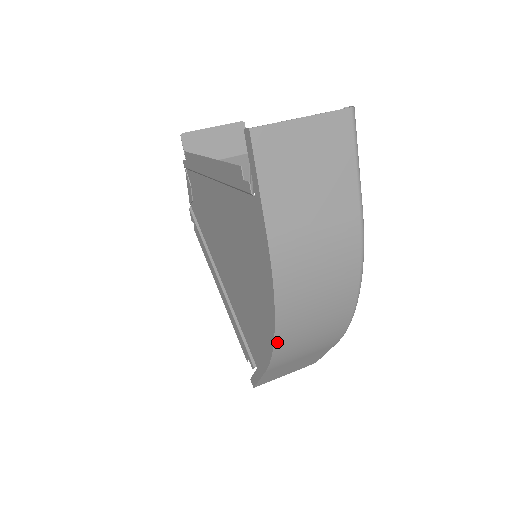
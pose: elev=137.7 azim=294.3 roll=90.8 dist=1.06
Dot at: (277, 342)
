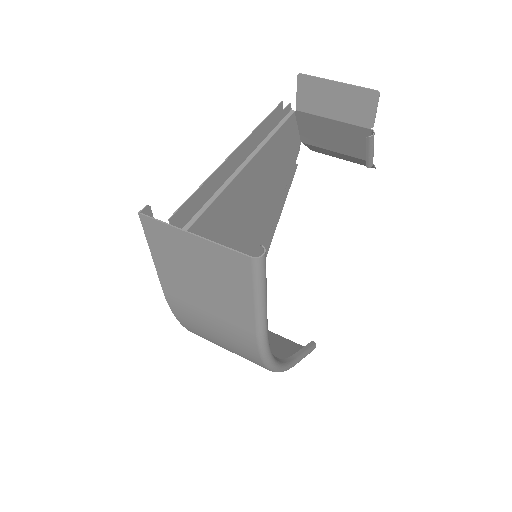
Dot at: occluded
